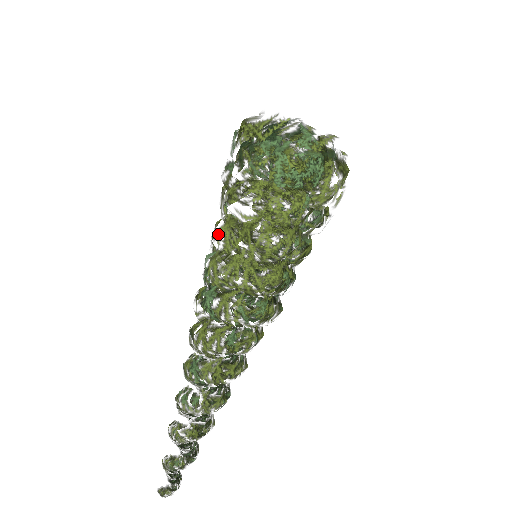
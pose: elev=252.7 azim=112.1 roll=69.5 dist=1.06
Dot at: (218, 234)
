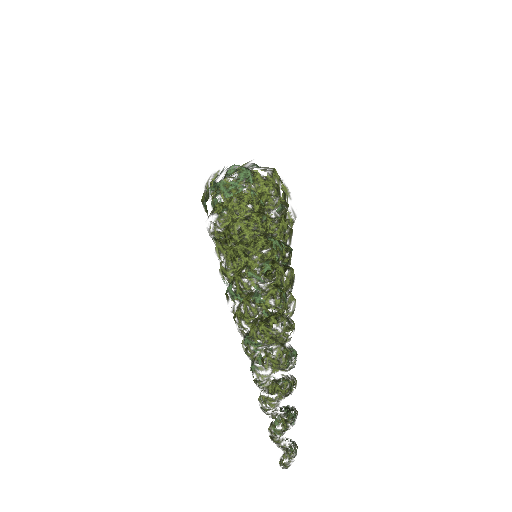
Dot at: (217, 254)
